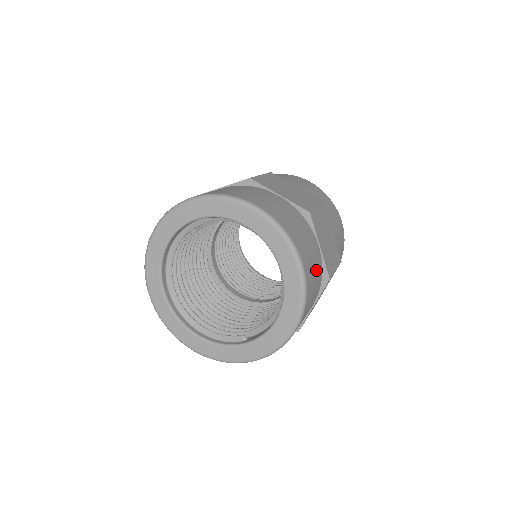
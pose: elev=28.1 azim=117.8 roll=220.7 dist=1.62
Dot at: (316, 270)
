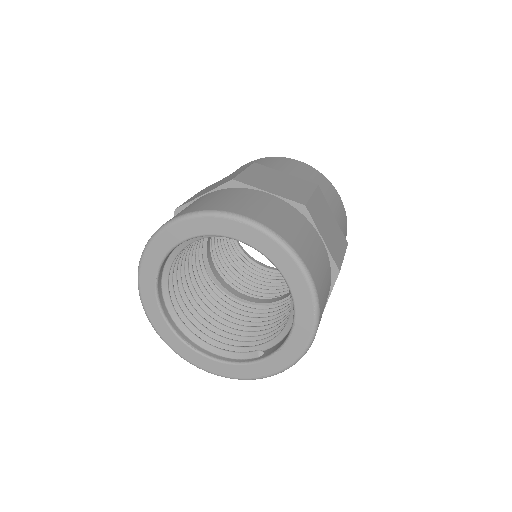
Dot at: (324, 268)
